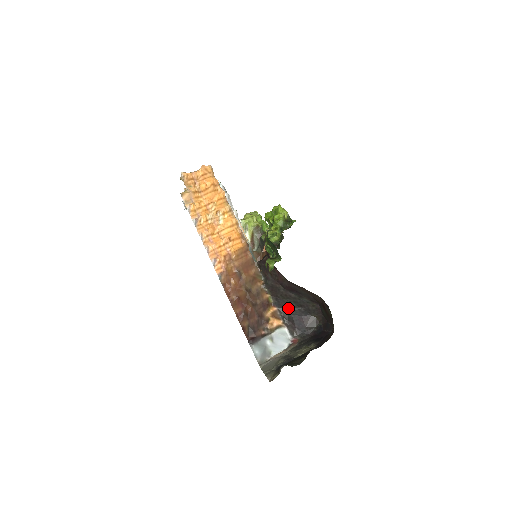
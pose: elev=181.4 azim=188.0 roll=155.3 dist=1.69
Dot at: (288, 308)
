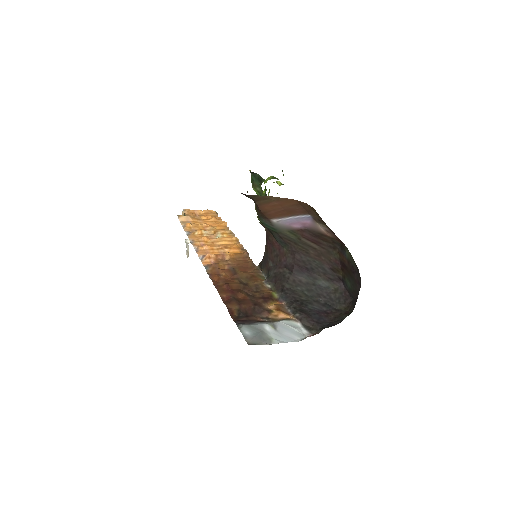
Dot at: (300, 300)
